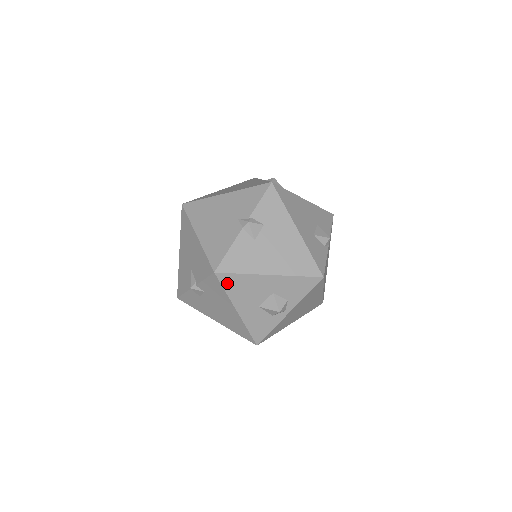
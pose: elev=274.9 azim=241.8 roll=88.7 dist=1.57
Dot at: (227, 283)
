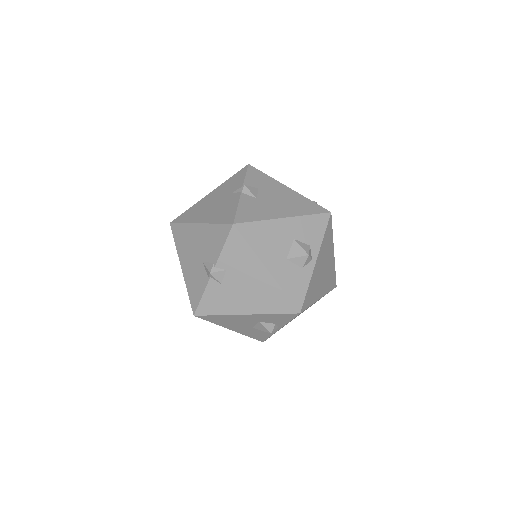
Dot at: (248, 235)
